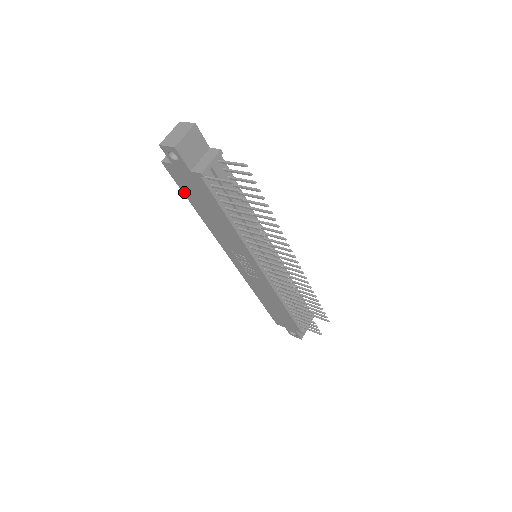
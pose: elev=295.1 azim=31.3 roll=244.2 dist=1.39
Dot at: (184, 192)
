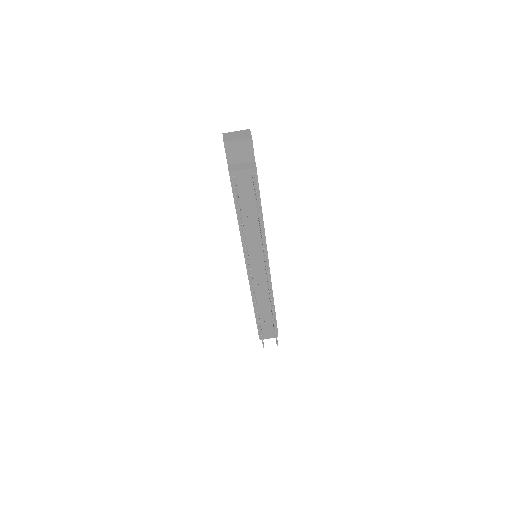
Dot at: occluded
